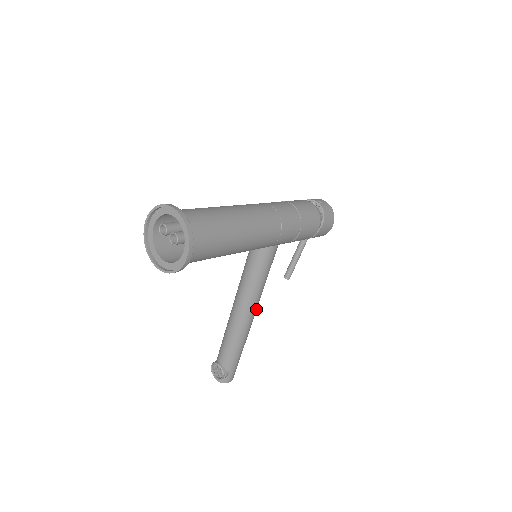
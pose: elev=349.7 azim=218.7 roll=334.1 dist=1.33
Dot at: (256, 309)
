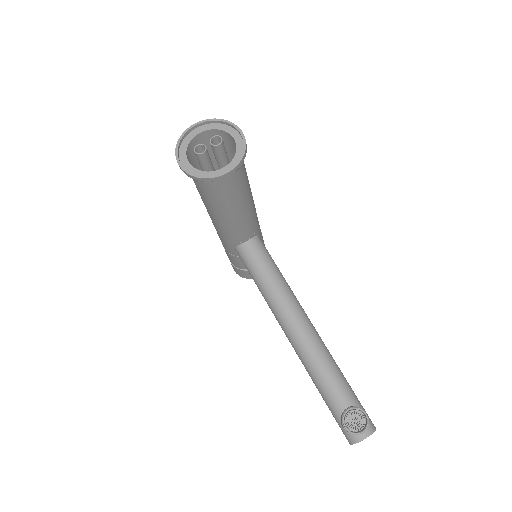
Dot at: occluded
